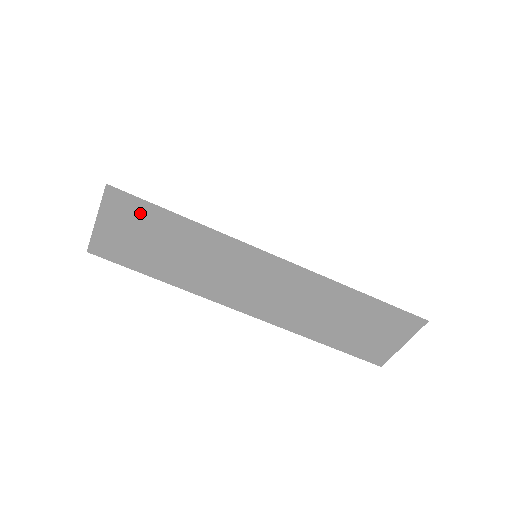
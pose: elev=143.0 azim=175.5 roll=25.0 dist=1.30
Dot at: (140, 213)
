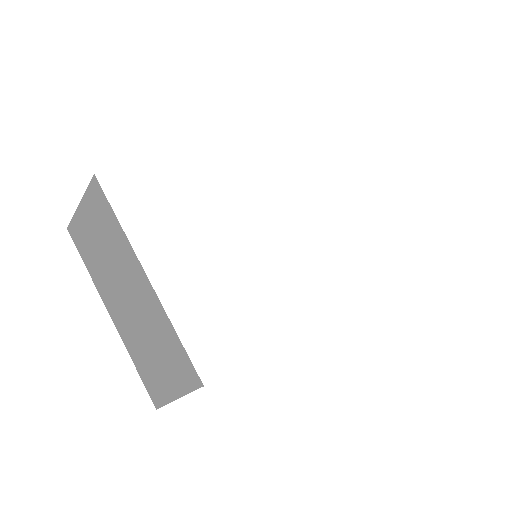
Dot at: occluded
